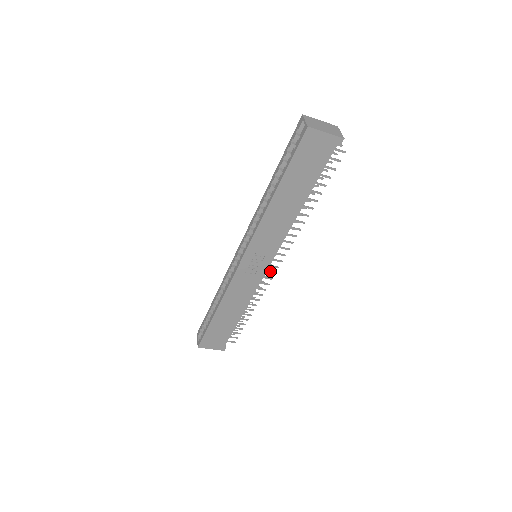
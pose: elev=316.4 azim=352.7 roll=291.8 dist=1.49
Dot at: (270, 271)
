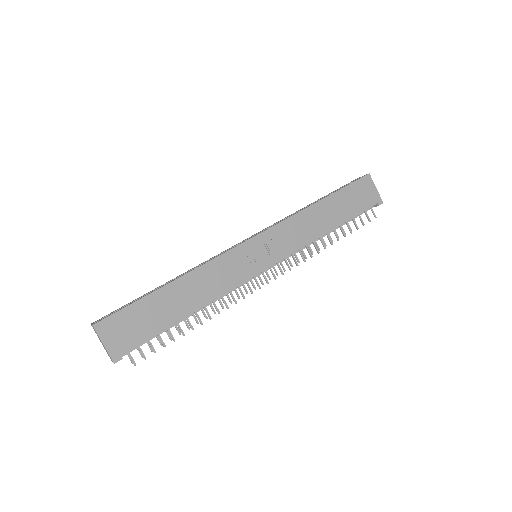
Dot at: (257, 282)
